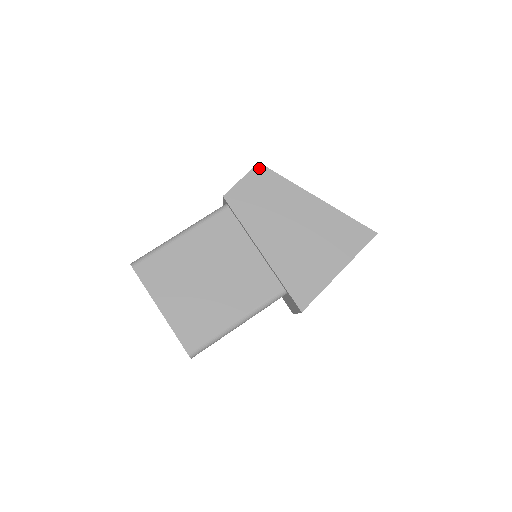
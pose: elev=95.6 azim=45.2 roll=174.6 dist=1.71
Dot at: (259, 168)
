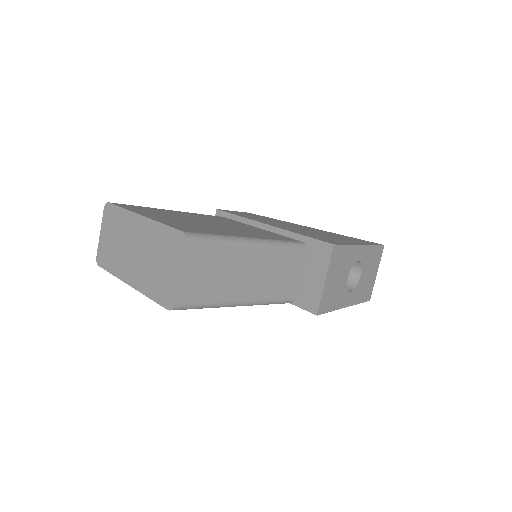
Dot at: (249, 213)
